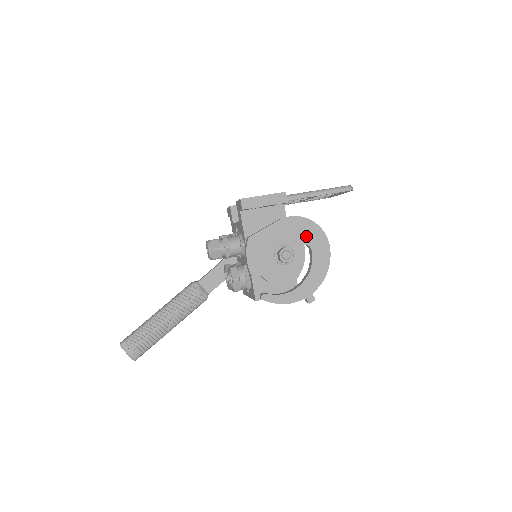
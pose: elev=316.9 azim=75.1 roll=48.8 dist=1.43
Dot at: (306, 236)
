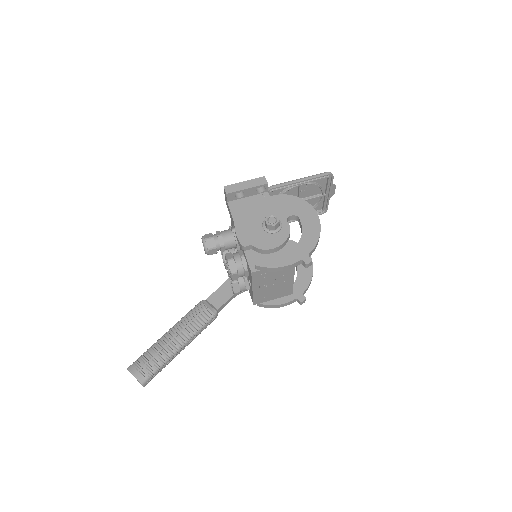
Dot at: (292, 208)
